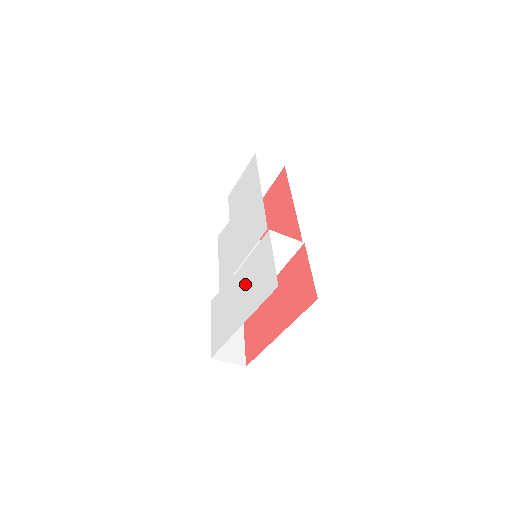
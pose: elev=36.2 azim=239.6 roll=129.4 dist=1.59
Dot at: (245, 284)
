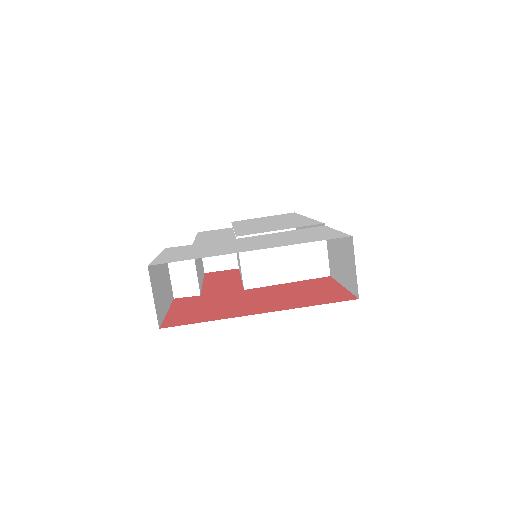
Dot at: (265, 239)
